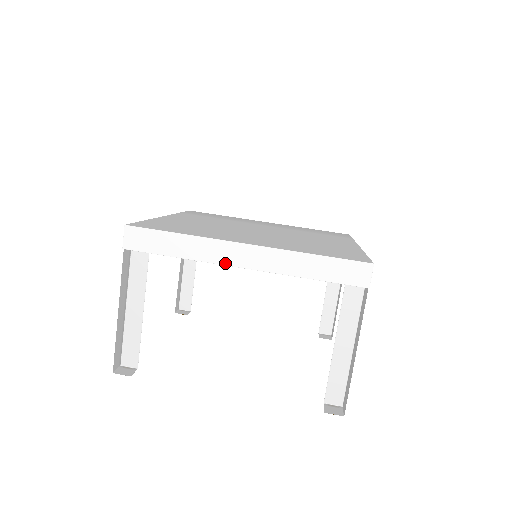
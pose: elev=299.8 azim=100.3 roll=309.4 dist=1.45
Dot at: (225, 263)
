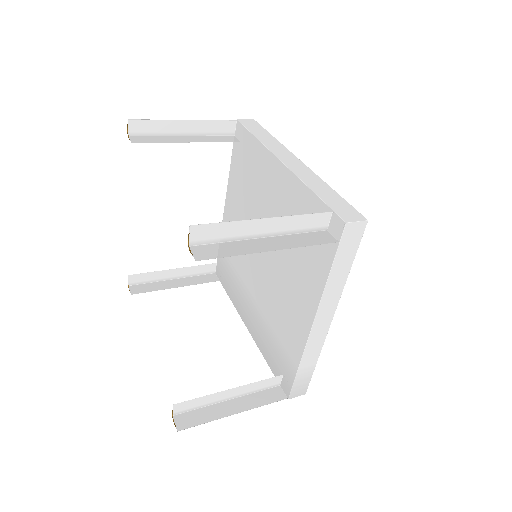
Dot at: (276, 154)
